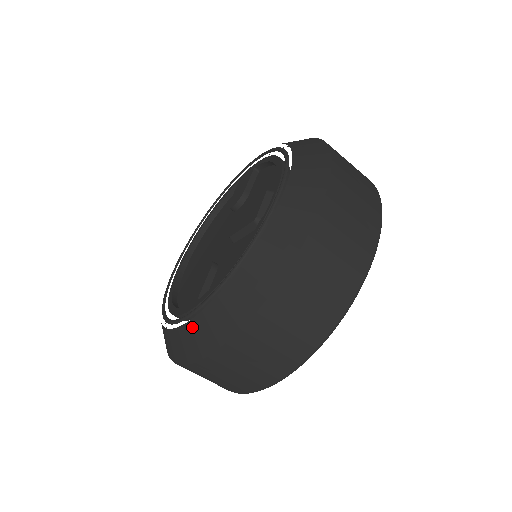
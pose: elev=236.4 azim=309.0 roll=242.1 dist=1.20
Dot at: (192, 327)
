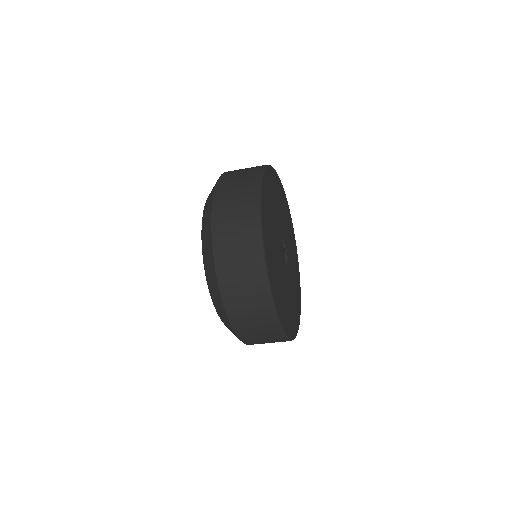
Dot at: occluded
